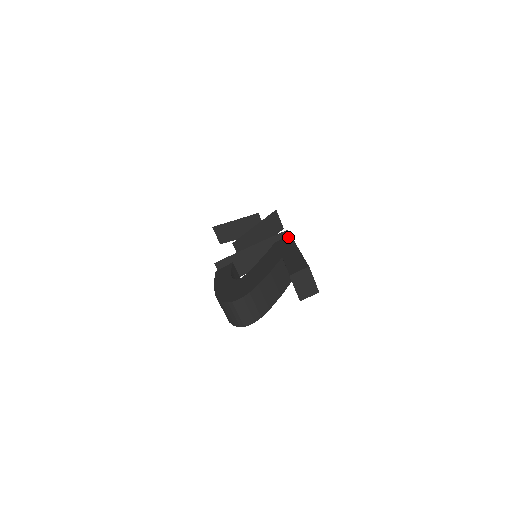
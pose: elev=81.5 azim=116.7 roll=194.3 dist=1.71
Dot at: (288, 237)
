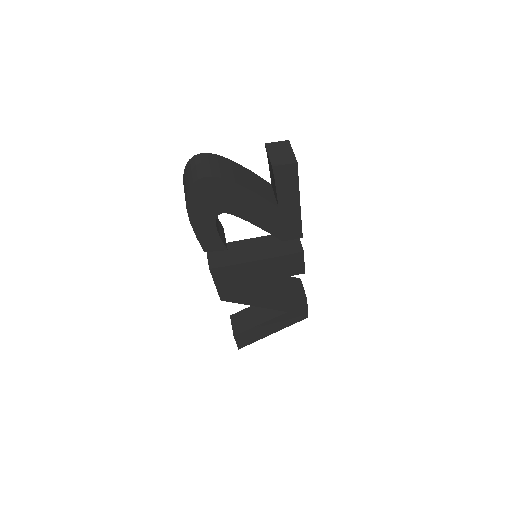
Dot at: occluded
